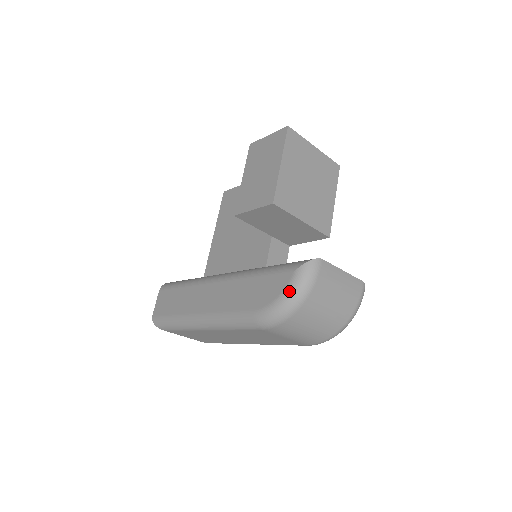
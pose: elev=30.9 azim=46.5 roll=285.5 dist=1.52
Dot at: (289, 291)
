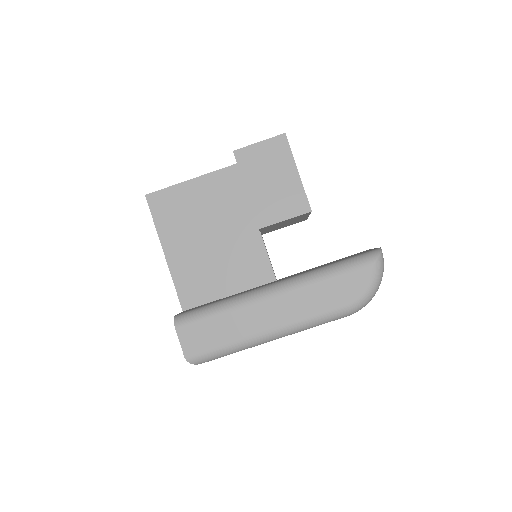
Dot at: (376, 280)
